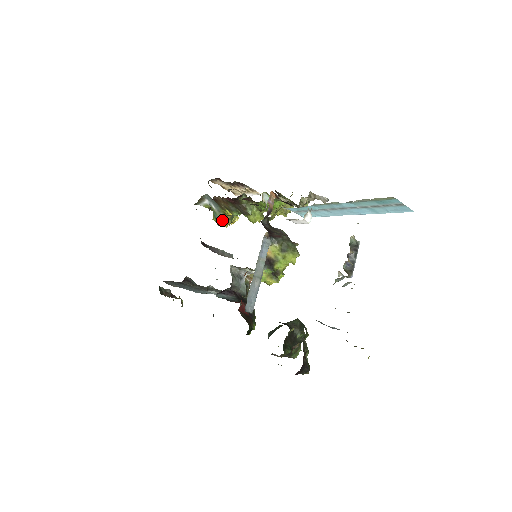
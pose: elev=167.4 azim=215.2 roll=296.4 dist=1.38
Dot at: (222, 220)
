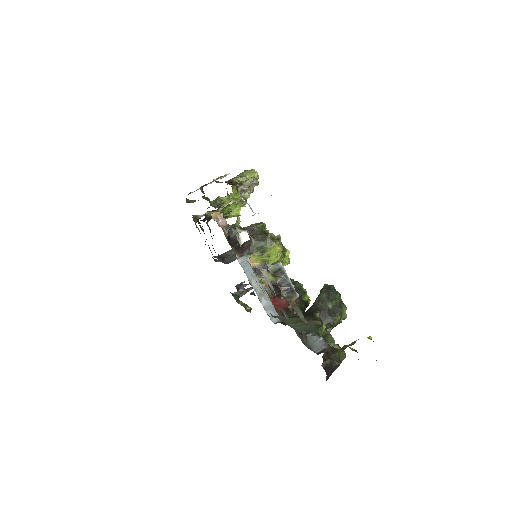
Dot at: occluded
